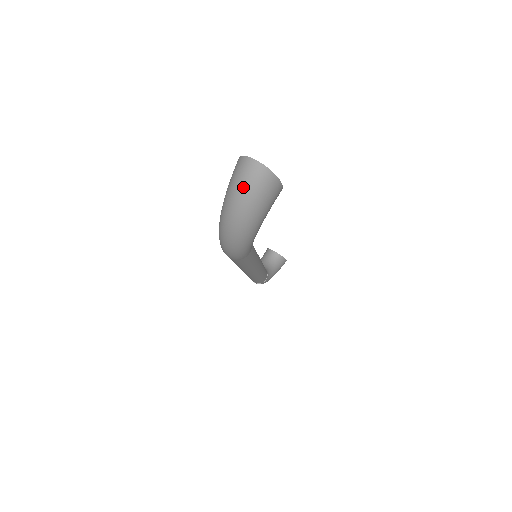
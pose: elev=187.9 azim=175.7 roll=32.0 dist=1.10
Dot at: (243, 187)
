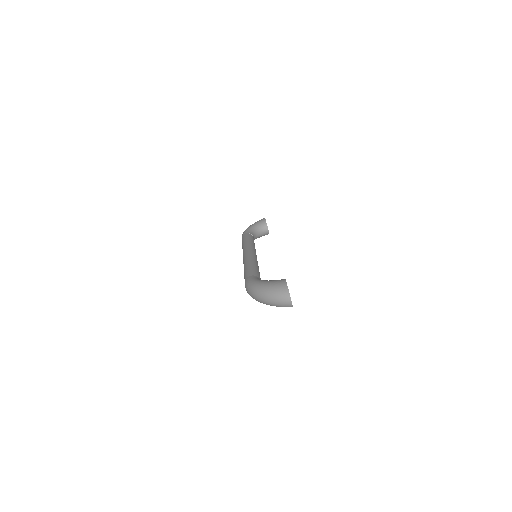
Dot at: (277, 299)
